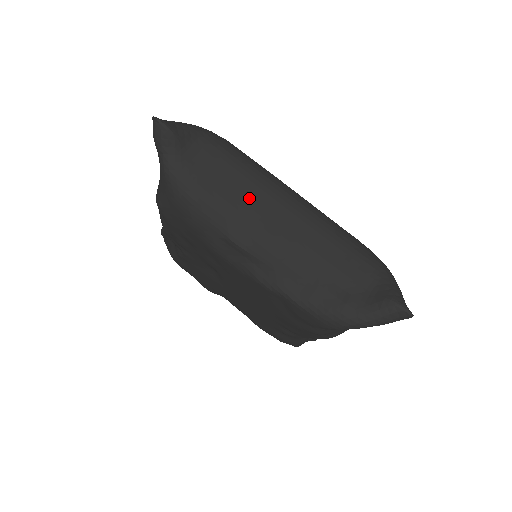
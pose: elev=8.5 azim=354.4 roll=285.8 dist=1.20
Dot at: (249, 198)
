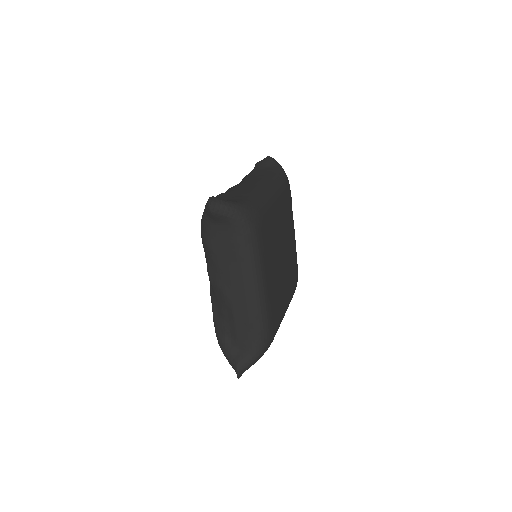
Dot at: (229, 268)
